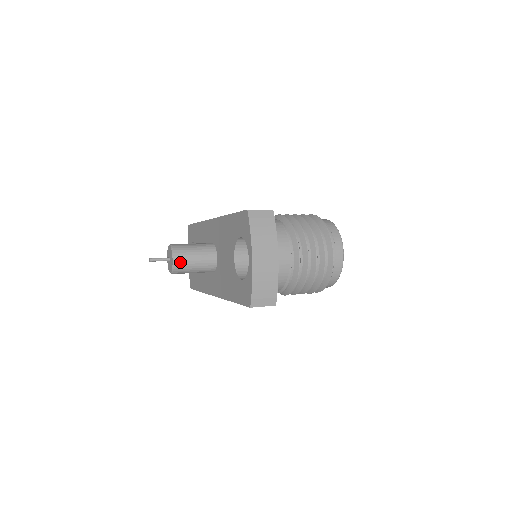
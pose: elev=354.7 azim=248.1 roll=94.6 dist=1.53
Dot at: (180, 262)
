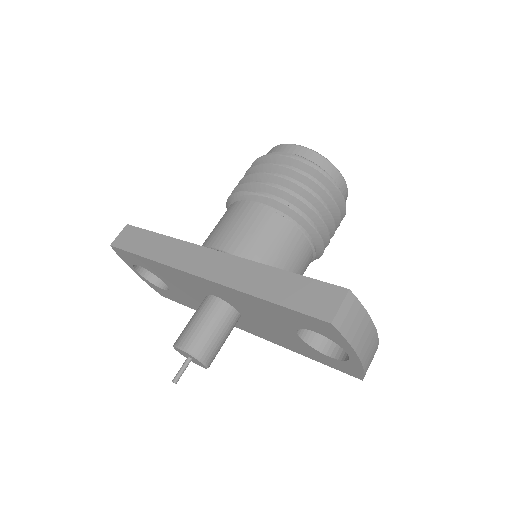
Dot at: (212, 358)
